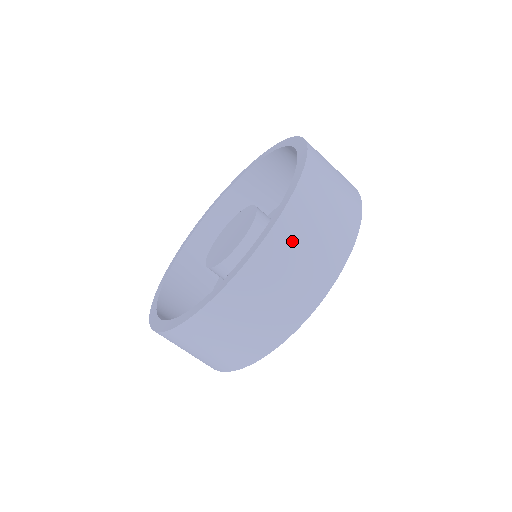
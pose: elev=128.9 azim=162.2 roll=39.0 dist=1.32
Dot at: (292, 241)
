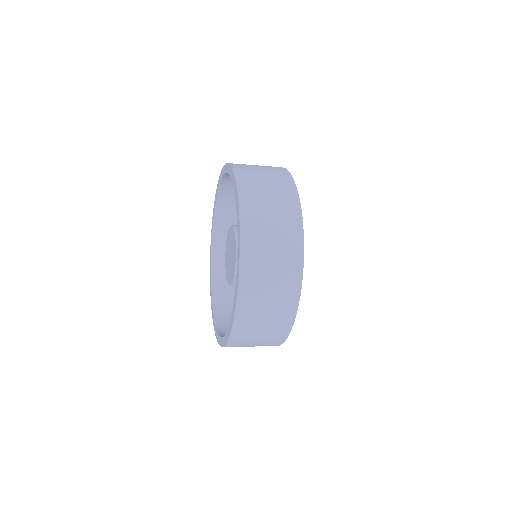
Dot at: (258, 229)
